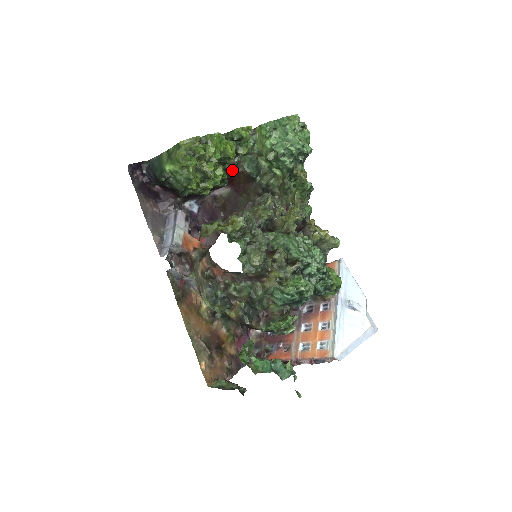
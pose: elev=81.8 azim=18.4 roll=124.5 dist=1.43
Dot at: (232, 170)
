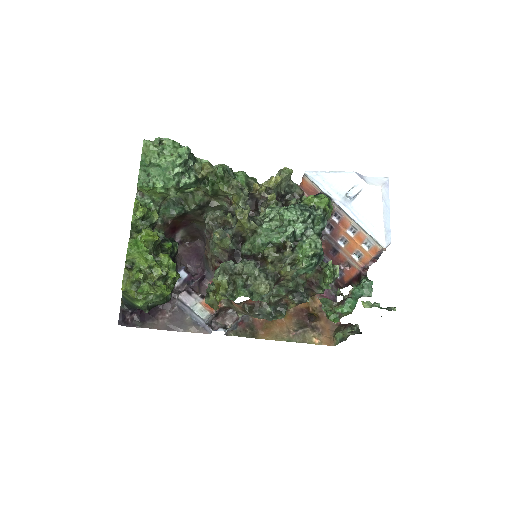
Dot at: (166, 228)
